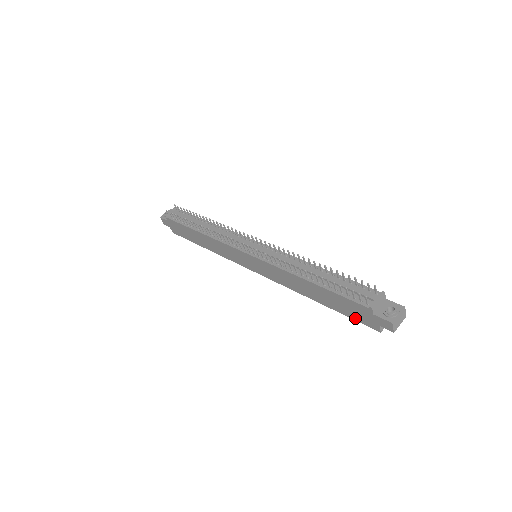
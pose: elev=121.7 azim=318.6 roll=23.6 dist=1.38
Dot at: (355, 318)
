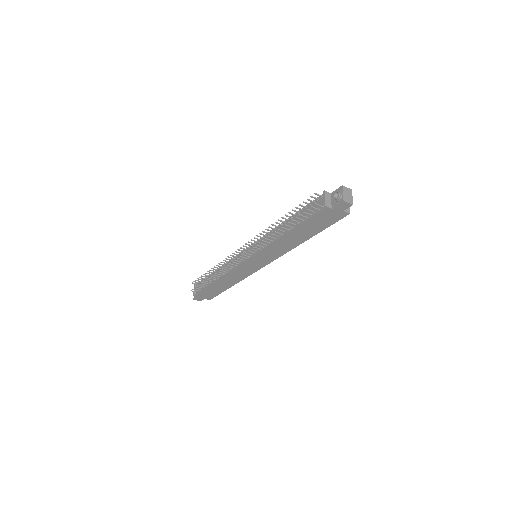
Dot at: (331, 223)
